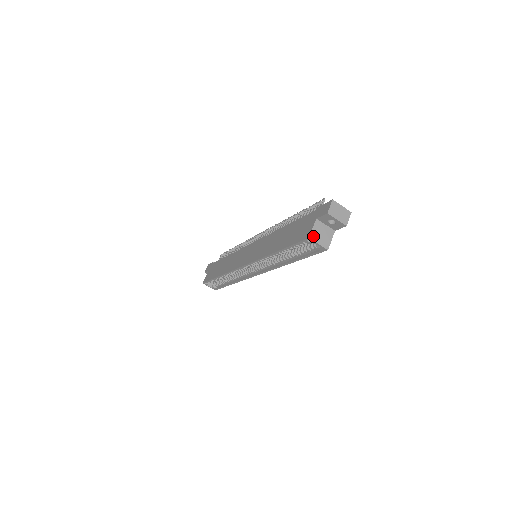
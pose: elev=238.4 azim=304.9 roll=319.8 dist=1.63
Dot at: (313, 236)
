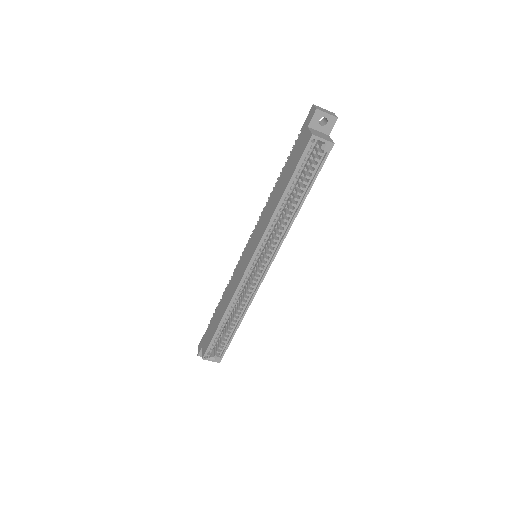
Dot at: (315, 134)
